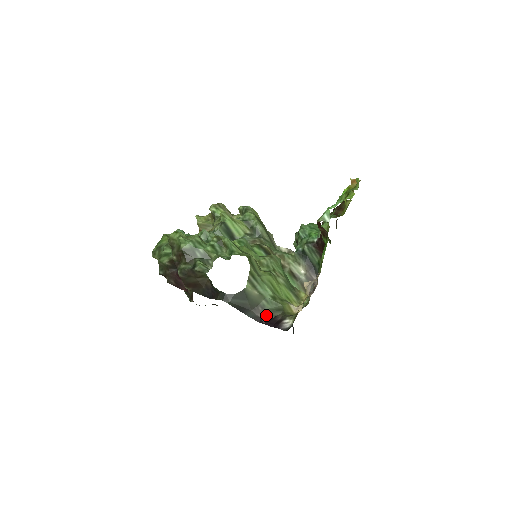
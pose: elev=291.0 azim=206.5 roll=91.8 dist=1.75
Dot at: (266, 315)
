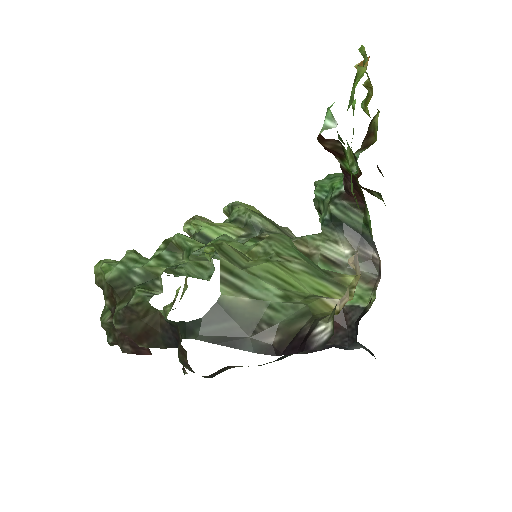
Dot at: (281, 335)
